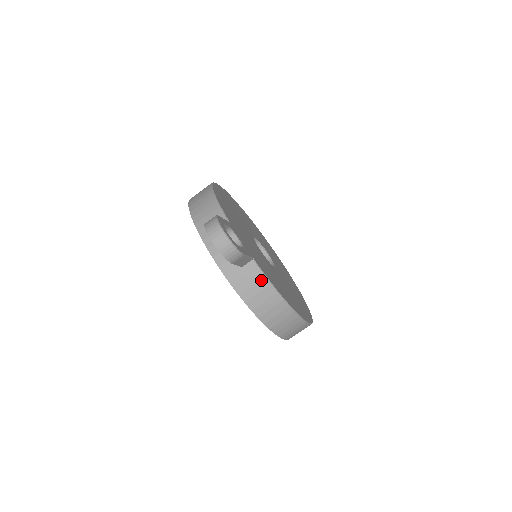
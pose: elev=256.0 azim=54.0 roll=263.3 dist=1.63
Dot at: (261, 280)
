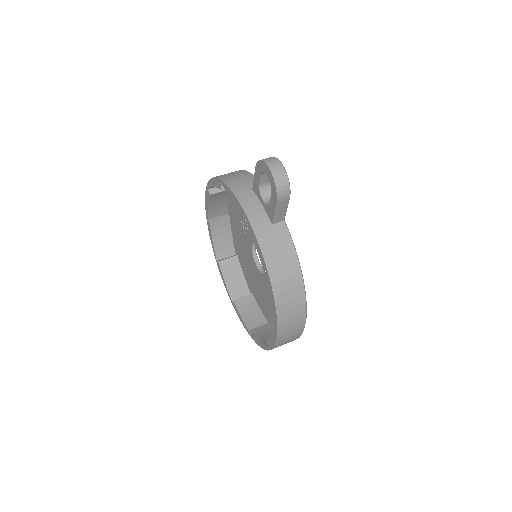
Dot at: (287, 243)
